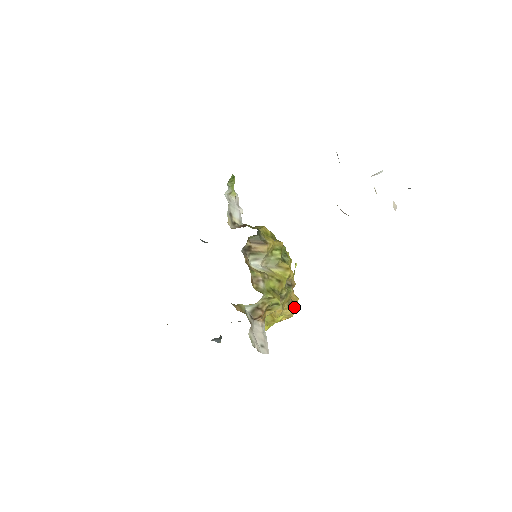
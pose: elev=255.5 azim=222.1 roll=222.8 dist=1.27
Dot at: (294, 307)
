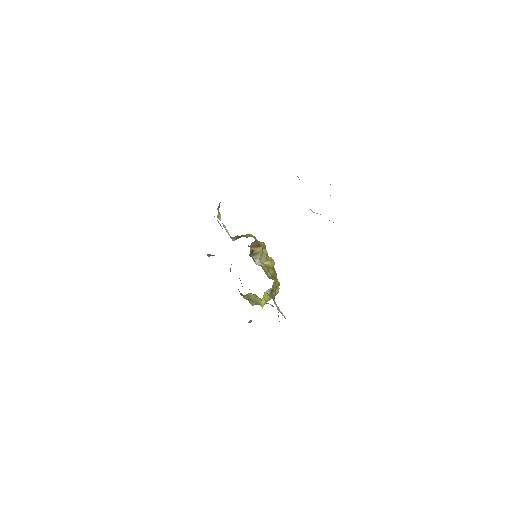
Dot at: occluded
